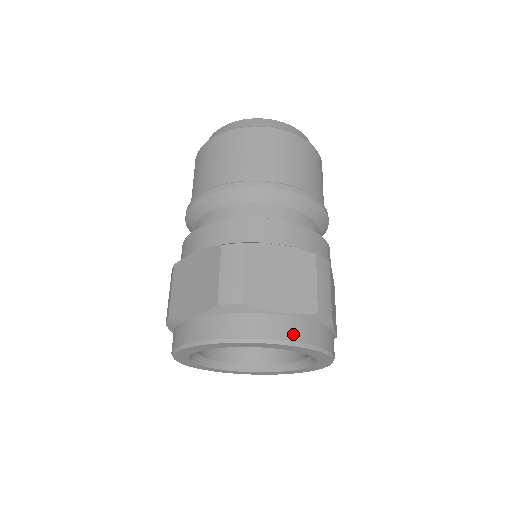
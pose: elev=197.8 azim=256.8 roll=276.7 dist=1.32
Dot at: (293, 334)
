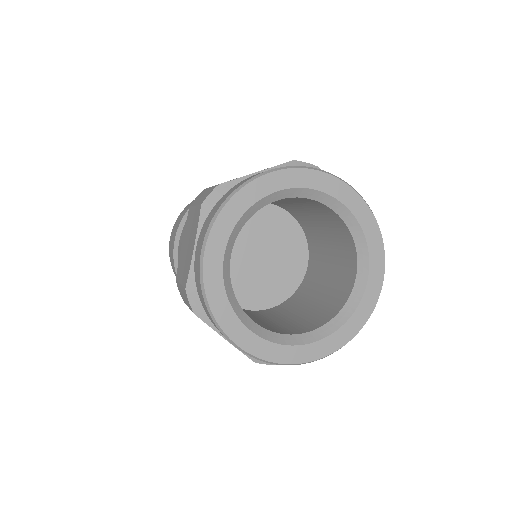
Dot at: occluded
